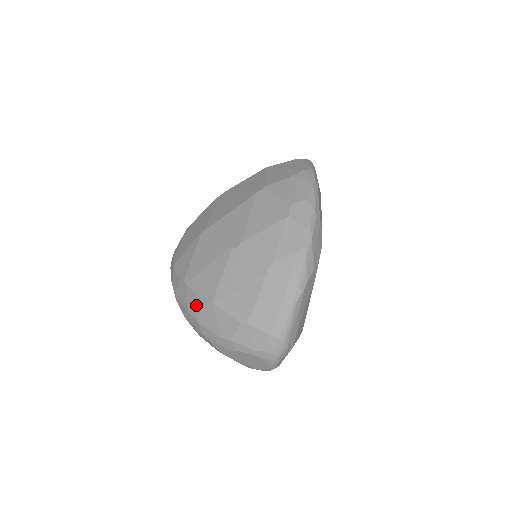
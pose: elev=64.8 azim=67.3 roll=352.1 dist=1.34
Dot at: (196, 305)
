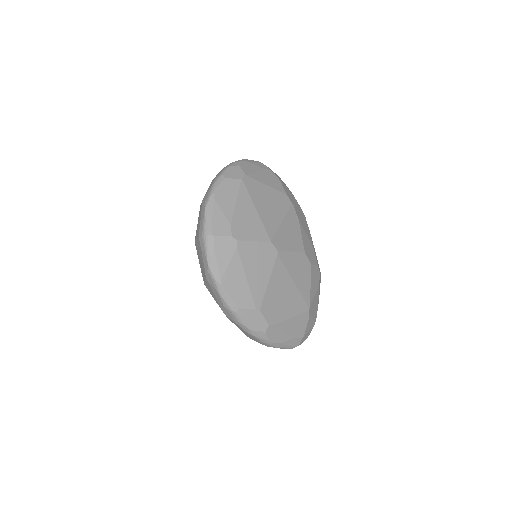
Dot at: occluded
